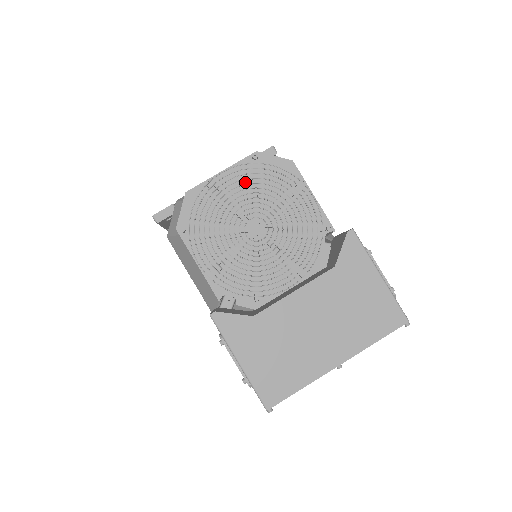
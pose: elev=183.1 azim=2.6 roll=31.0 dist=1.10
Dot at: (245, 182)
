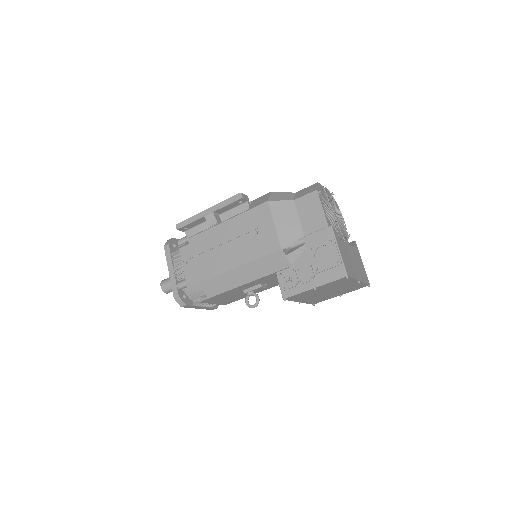
Dot at: (330, 198)
